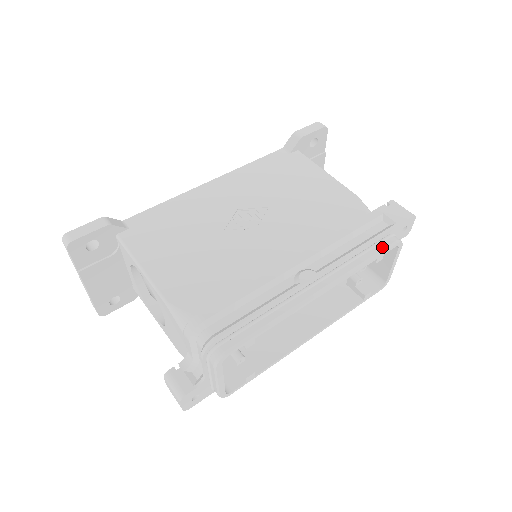
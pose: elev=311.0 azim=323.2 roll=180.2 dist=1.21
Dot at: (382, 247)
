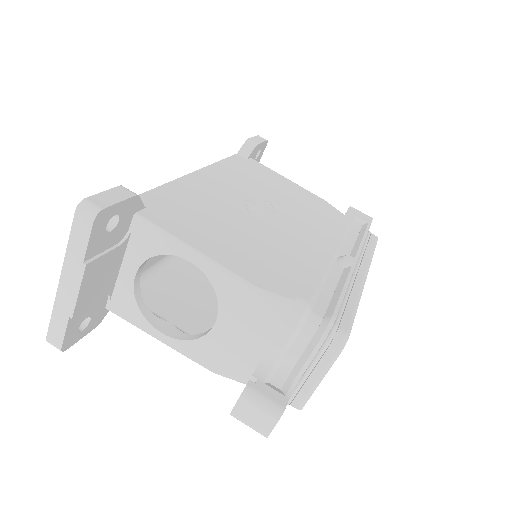
Dot at: (373, 240)
